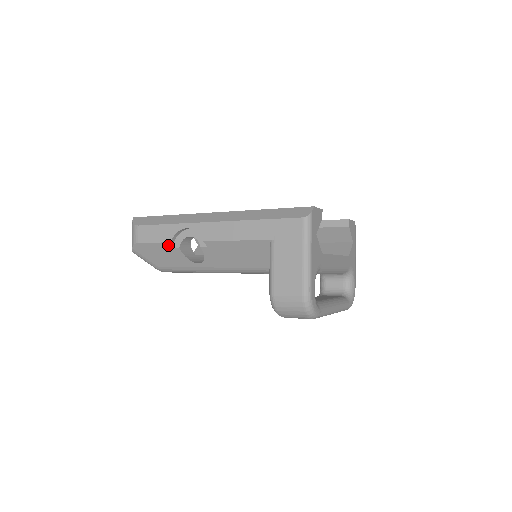
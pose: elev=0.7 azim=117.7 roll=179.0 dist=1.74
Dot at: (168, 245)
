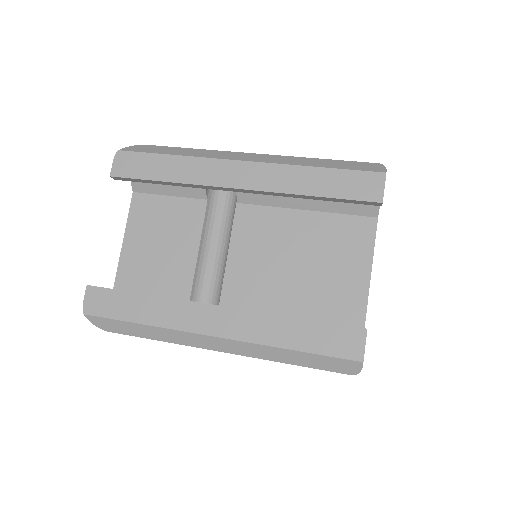
Dot at: occluded
